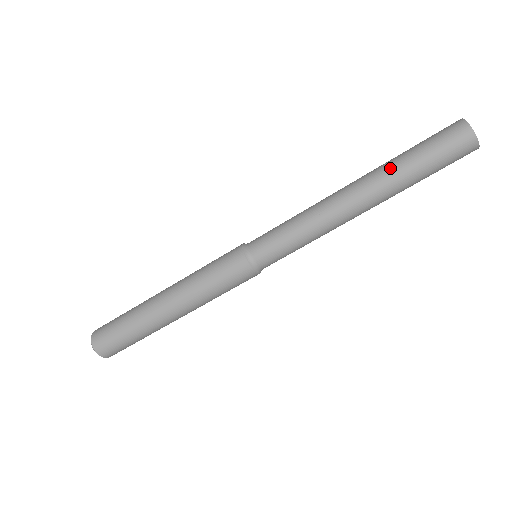
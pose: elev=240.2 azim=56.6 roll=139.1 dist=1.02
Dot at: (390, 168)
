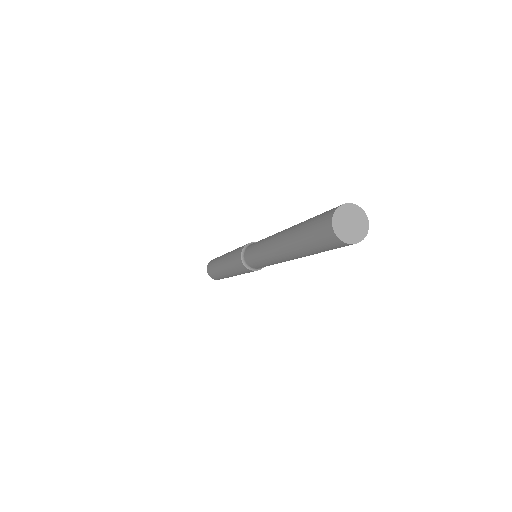
Dot at: (294, 229)
